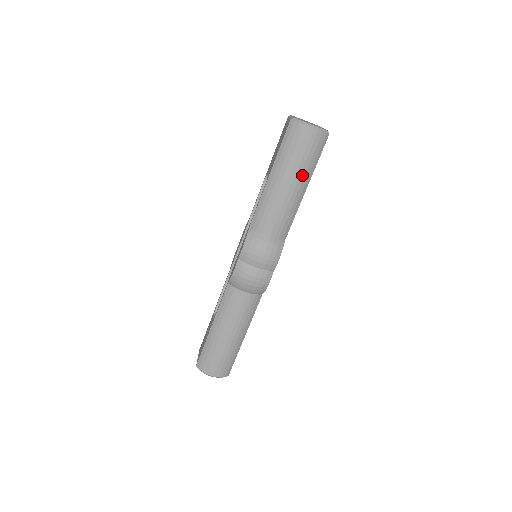
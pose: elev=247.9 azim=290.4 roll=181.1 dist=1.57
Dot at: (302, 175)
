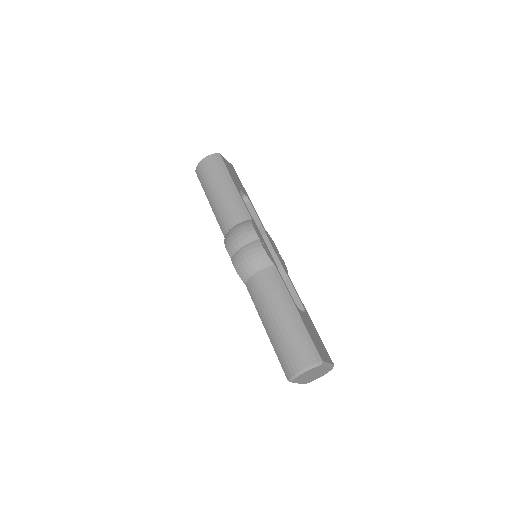
Dot at: (221, 180)
